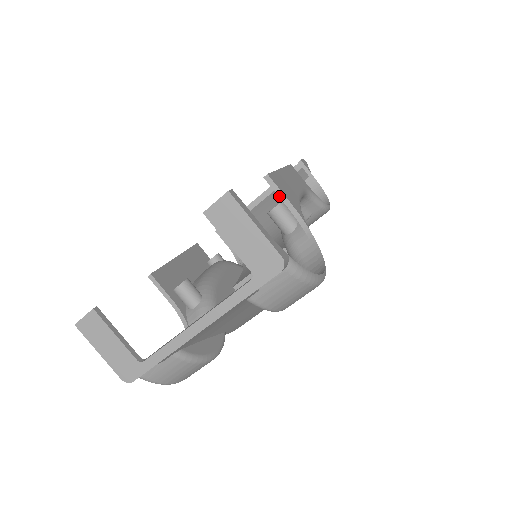
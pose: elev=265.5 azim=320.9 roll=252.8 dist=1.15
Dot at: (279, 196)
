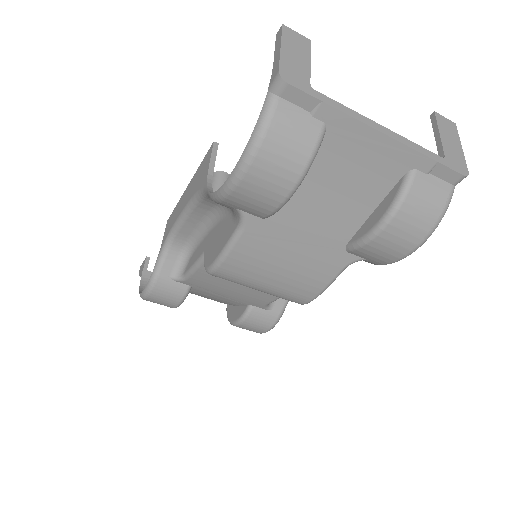
Dot at: occluded
